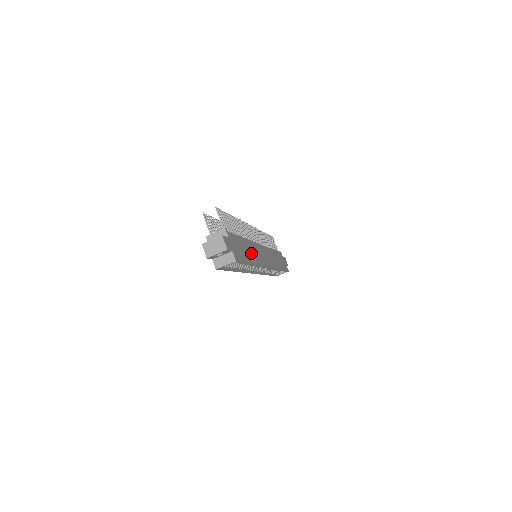
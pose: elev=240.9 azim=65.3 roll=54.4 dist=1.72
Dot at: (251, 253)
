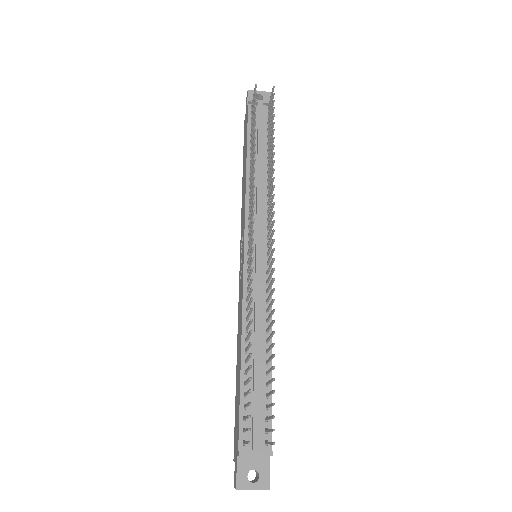
Dot at: occluded
